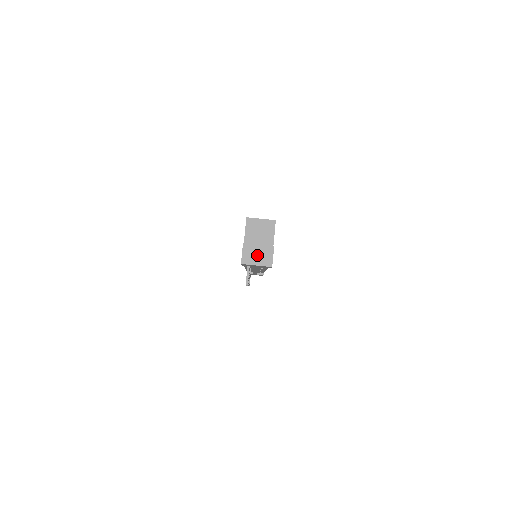
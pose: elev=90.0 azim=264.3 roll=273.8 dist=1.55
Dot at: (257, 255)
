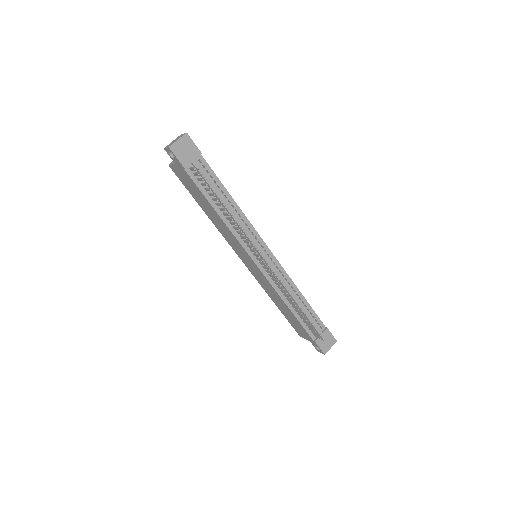
Dot at: occluded
